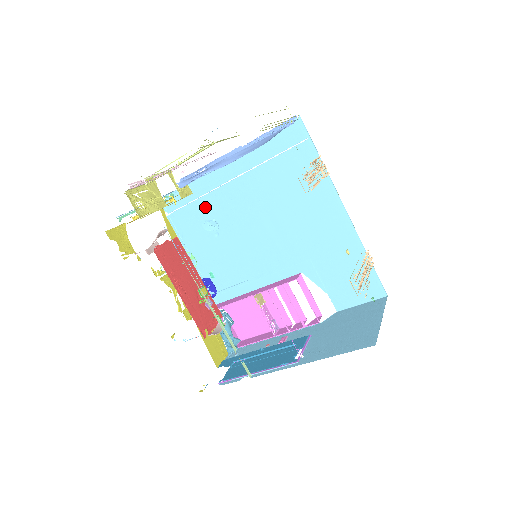
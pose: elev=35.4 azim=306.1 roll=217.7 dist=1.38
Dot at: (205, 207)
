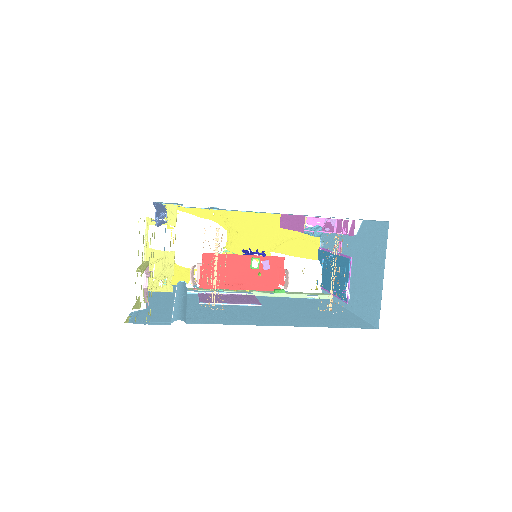
Dot at: occluded
